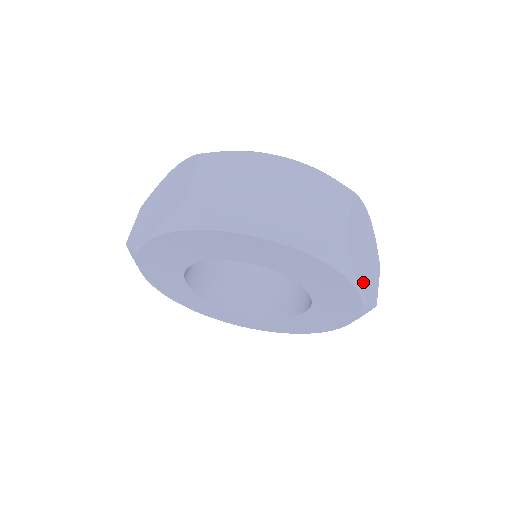
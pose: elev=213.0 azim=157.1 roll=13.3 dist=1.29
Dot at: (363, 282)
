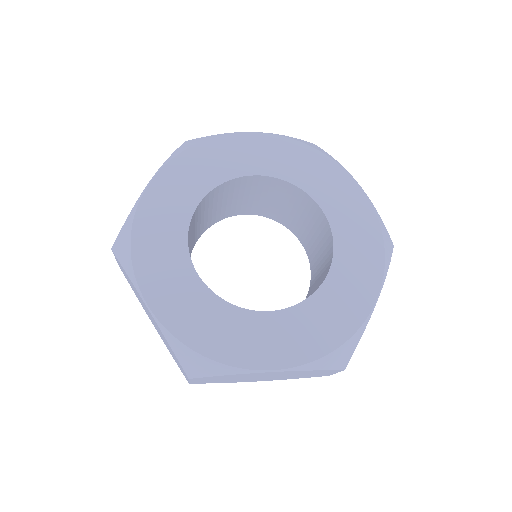
Dot at: (262, 380)
